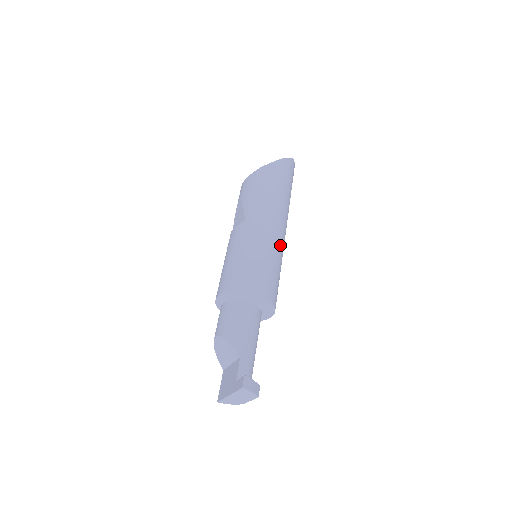
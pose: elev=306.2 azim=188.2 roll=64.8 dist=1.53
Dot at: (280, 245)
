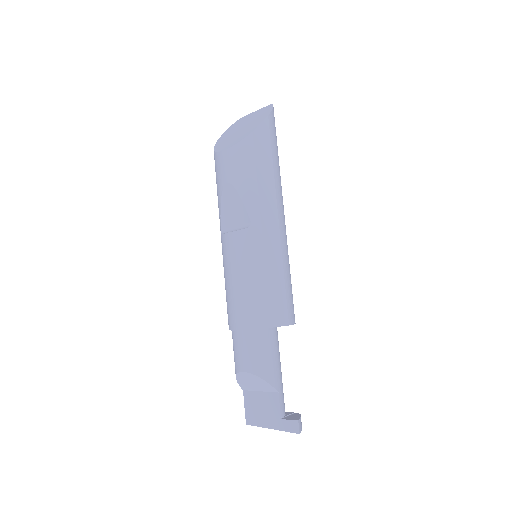
Dot at: (287, 246)
